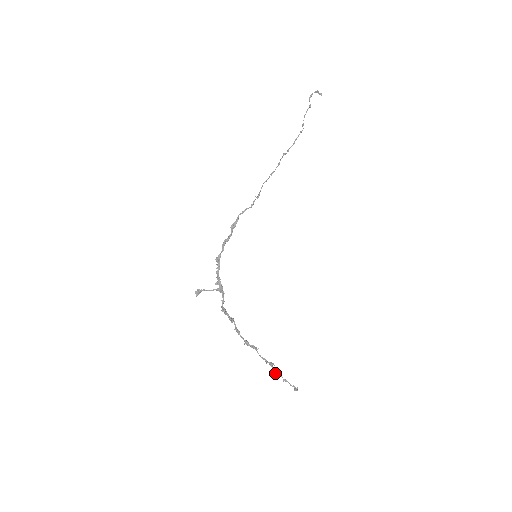
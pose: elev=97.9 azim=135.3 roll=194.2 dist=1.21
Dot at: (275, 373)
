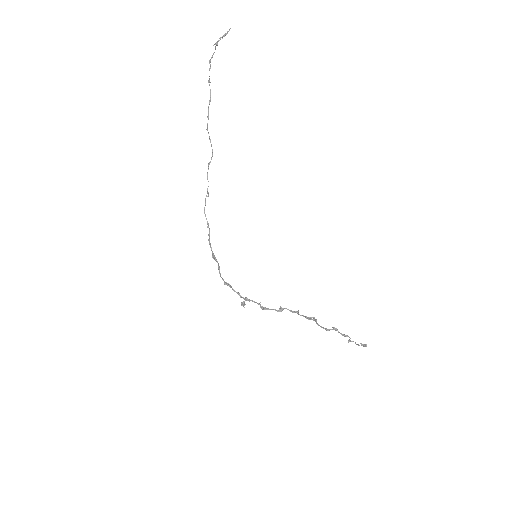
Dot at: (342, 335)
